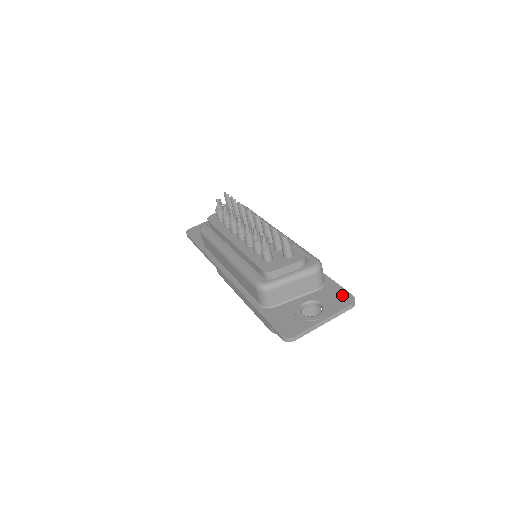
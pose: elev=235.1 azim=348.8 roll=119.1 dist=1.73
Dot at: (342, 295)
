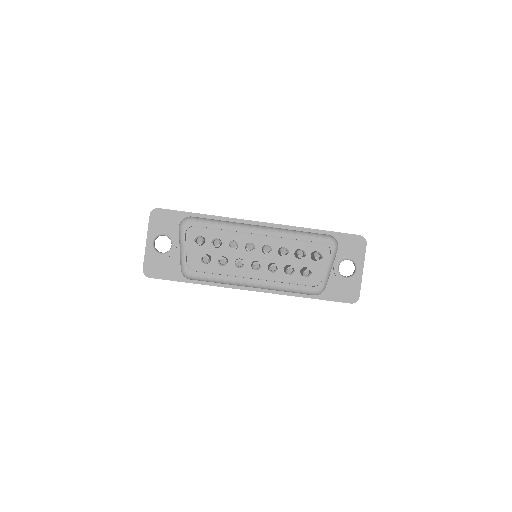
Dot at: (354, 241)
